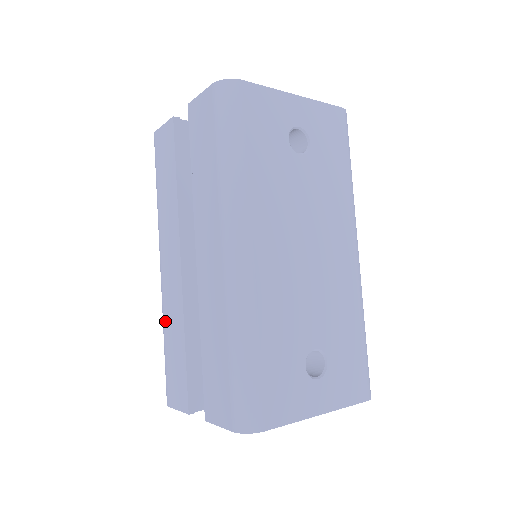
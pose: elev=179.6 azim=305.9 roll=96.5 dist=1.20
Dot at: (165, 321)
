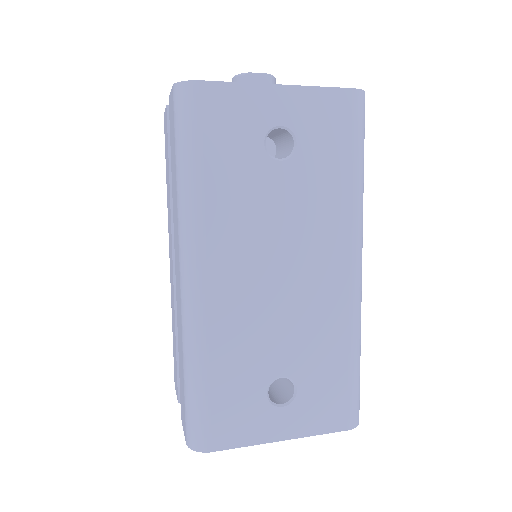
Dot at: occluded
